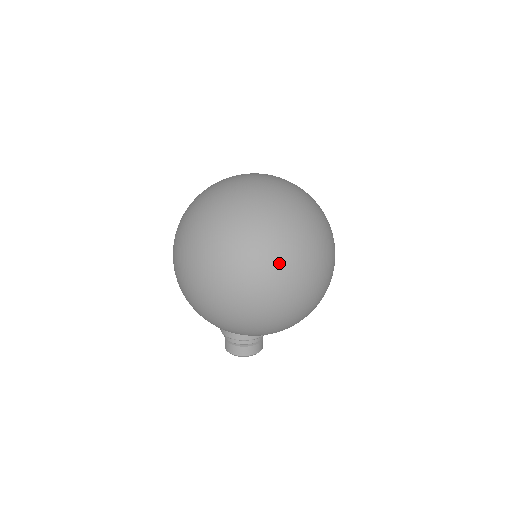
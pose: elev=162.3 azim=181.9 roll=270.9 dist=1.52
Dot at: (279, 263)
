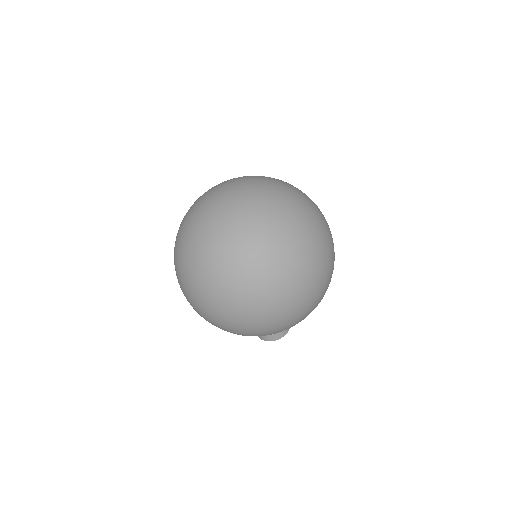
Dot at: (321, 257)
